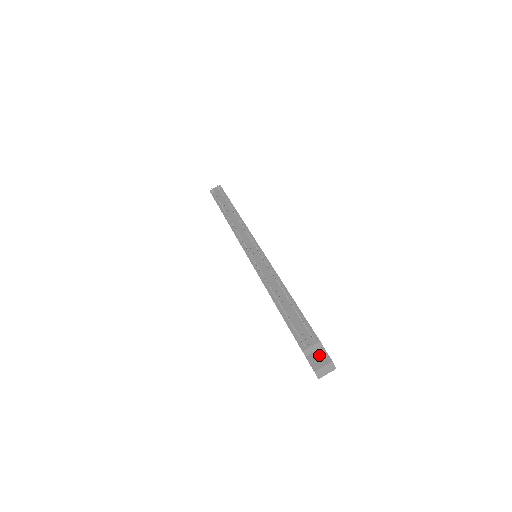
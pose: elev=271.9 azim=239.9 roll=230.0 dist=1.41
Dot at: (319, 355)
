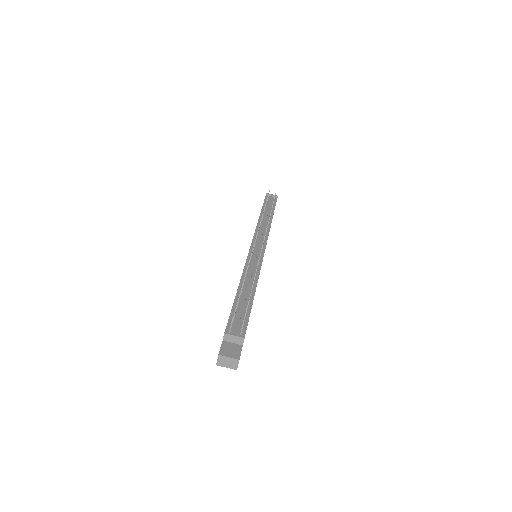
Dot at: (234, 348)
